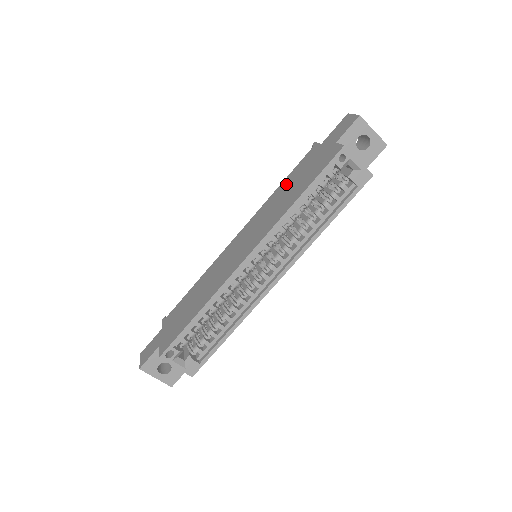
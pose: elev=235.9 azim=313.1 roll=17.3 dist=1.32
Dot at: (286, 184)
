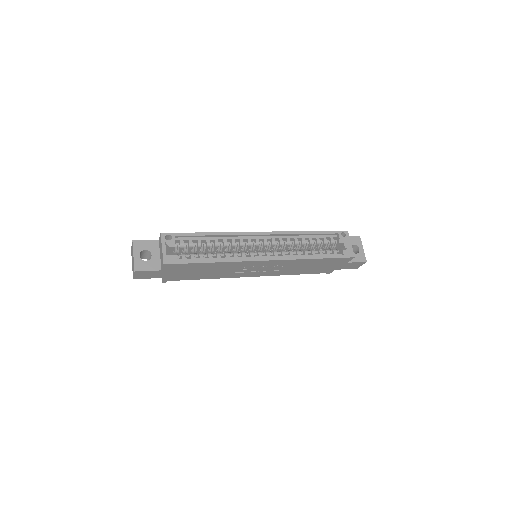
Dot at: occluded
